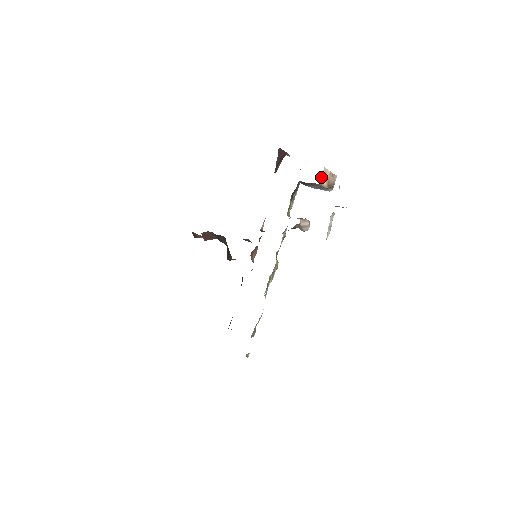
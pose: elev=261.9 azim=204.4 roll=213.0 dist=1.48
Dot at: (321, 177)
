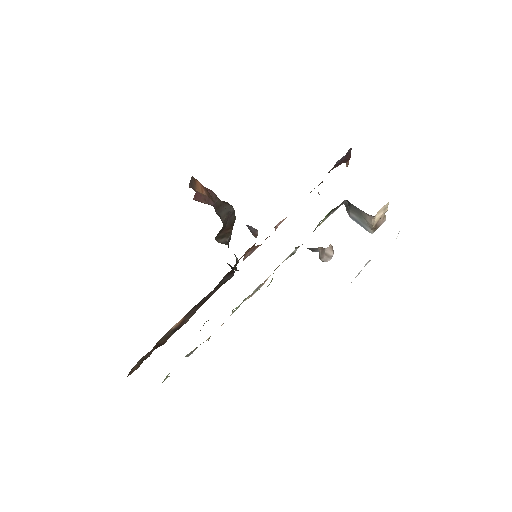
Dot at: (379, 210)
